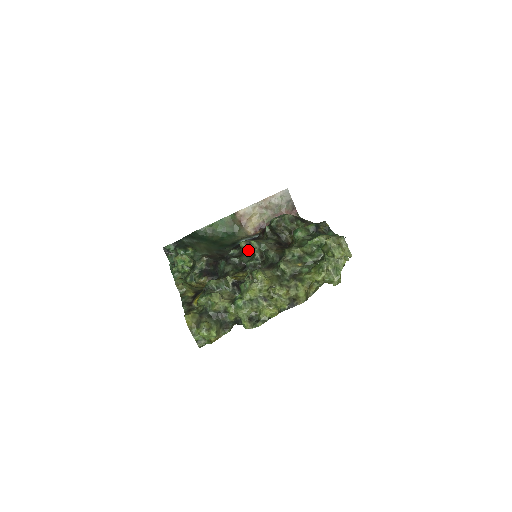
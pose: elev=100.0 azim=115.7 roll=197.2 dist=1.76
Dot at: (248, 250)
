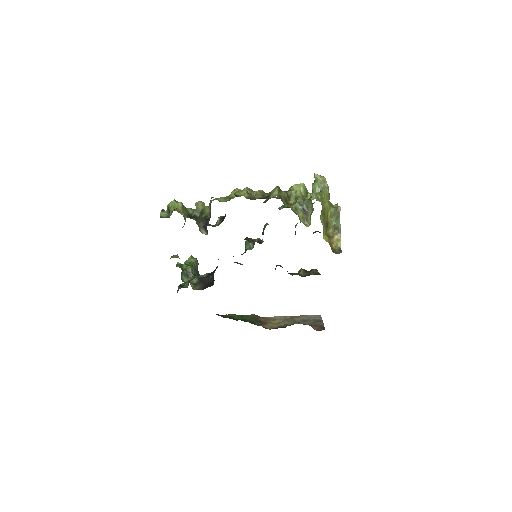
Dot at: (250, 246)
